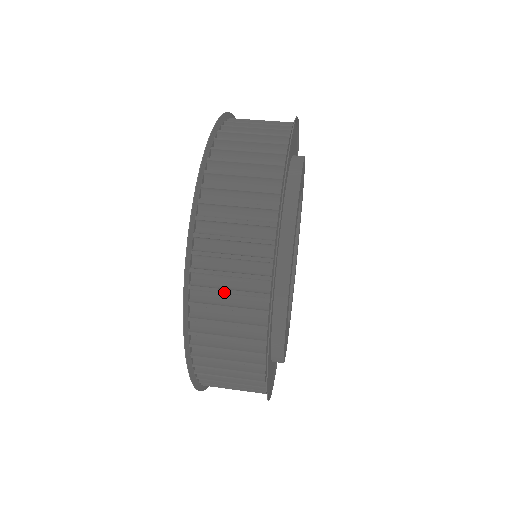
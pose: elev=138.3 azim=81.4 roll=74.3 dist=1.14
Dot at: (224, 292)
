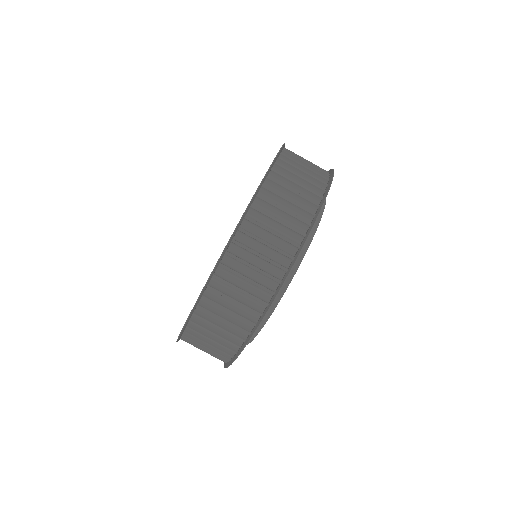
Dot at: occluded
